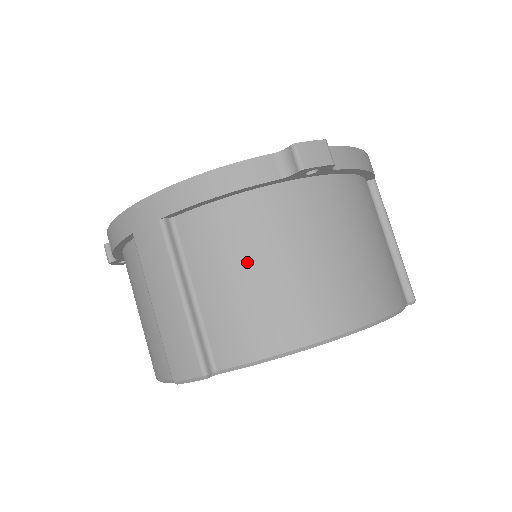
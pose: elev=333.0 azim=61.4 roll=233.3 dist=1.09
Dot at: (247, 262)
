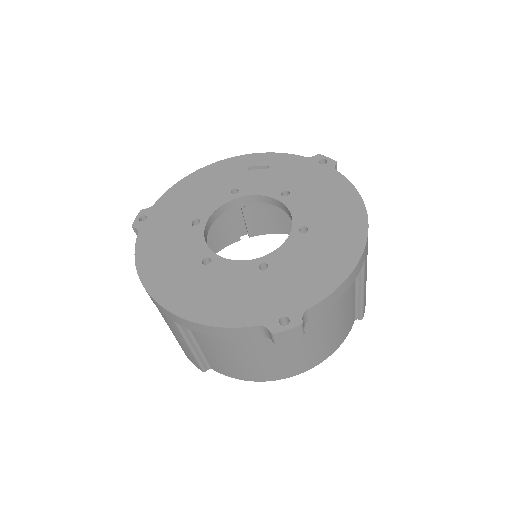
Dot at: (232, 353)
